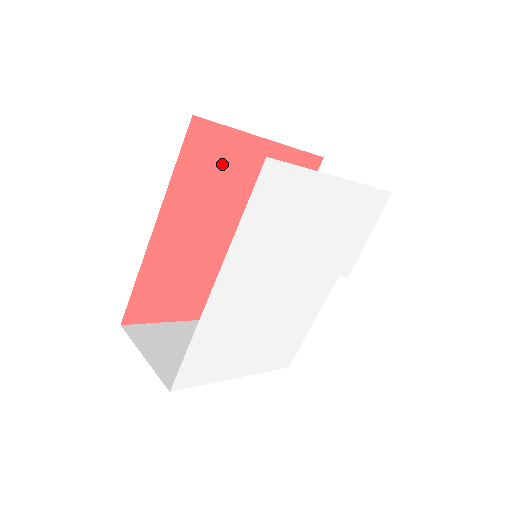
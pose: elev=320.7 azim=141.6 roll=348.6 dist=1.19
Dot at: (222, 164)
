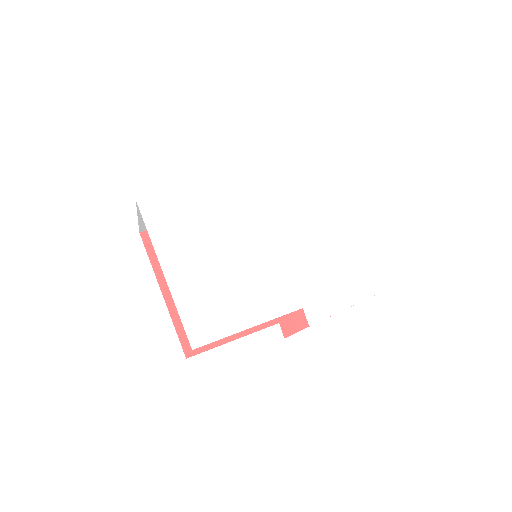
Dot at: occluded
